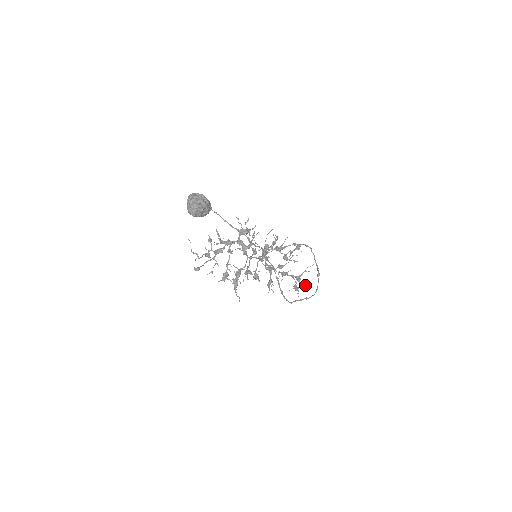
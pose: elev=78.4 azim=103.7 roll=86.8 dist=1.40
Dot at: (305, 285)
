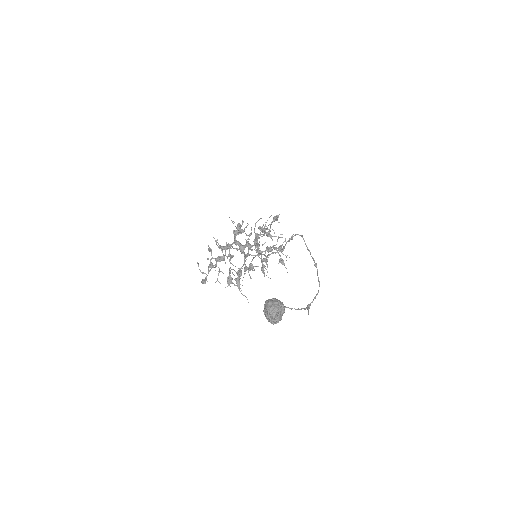
Dot at: (287, 255)
